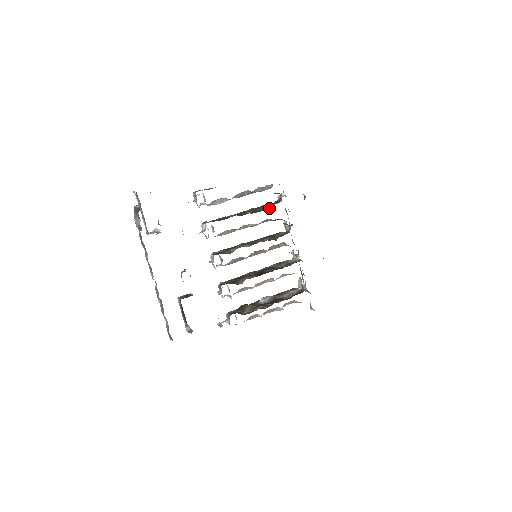
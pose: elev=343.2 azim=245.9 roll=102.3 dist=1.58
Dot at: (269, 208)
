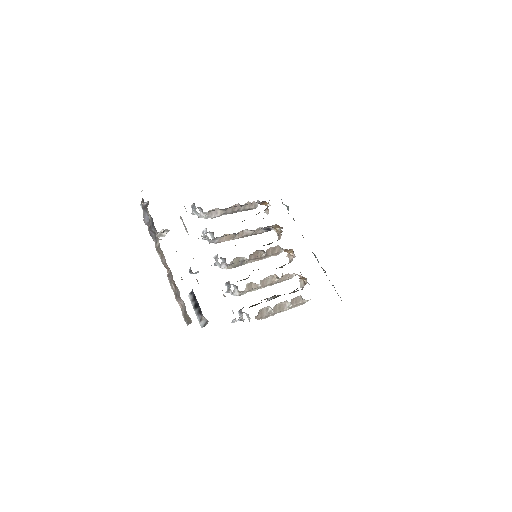
Dot at: occluded
